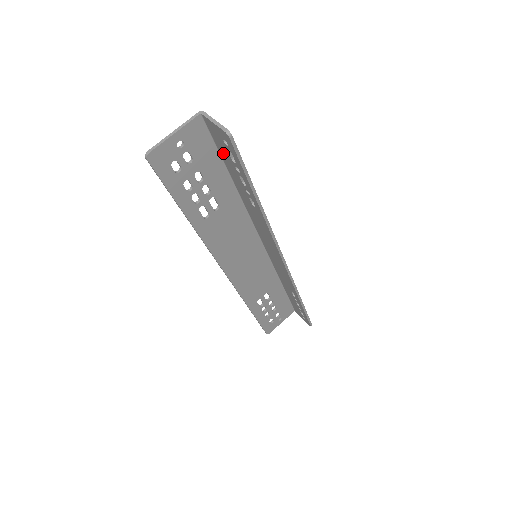
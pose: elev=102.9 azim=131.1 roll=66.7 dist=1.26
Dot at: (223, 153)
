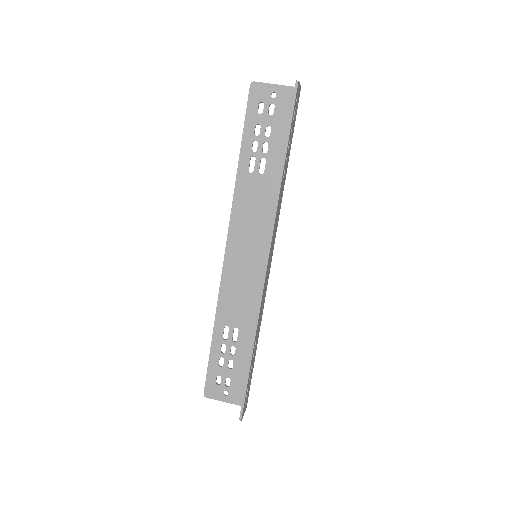
Dot at: occluded
